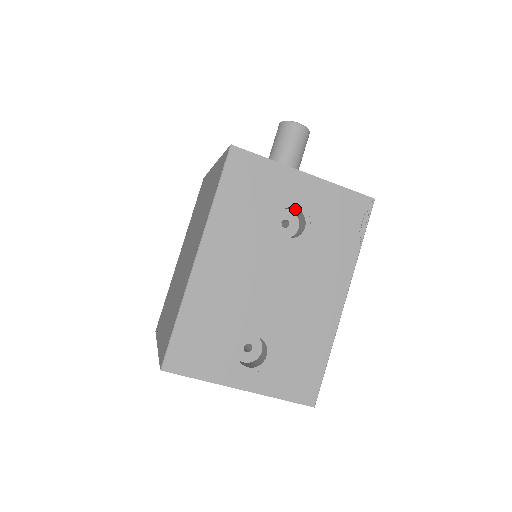
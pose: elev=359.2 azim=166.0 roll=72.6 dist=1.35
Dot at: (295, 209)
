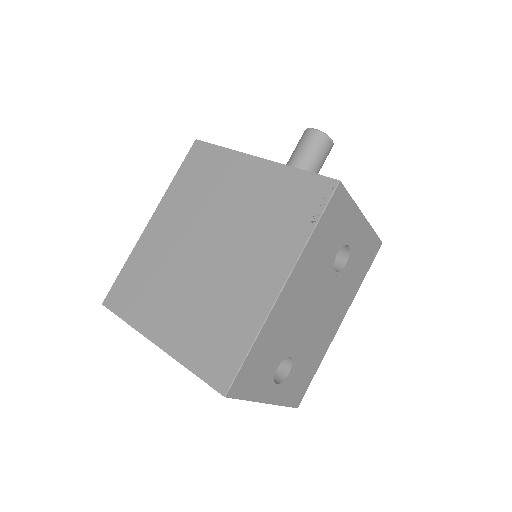
Dot at: occluded
